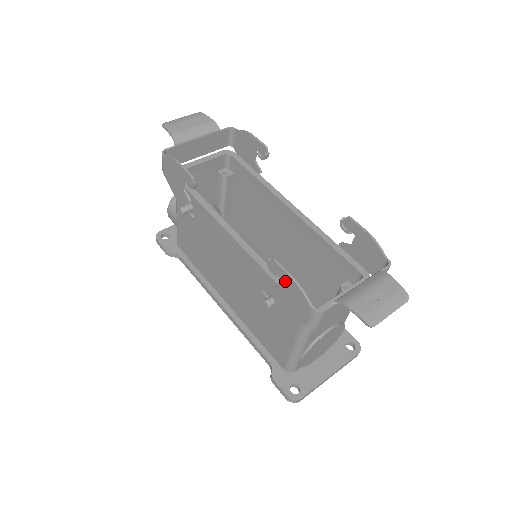
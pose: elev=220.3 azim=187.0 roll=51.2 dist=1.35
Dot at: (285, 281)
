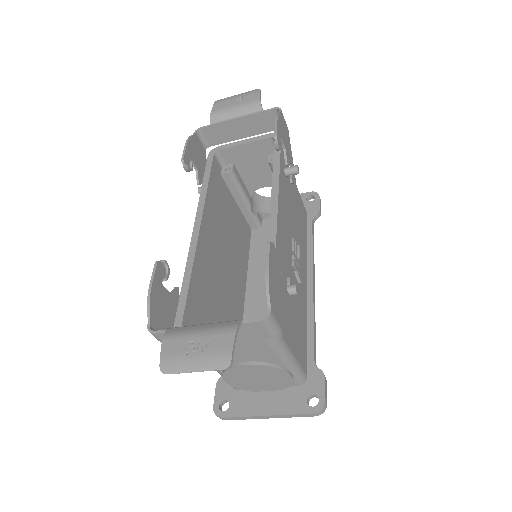
Dot at: (156, 288)
